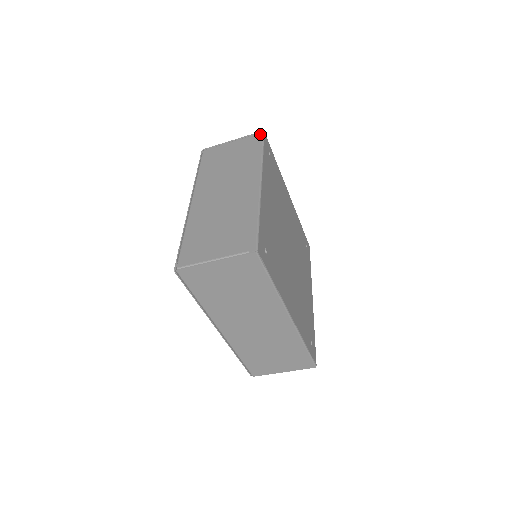
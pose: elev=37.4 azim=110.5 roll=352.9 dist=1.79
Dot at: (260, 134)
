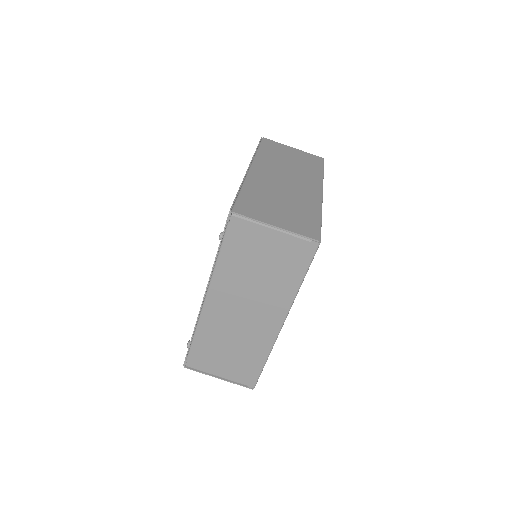
Dot at: occluded
